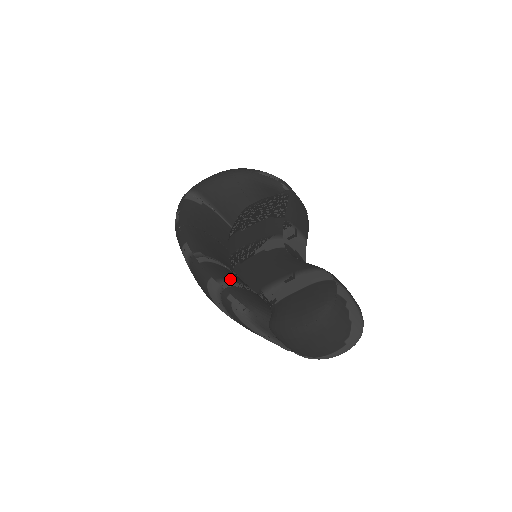
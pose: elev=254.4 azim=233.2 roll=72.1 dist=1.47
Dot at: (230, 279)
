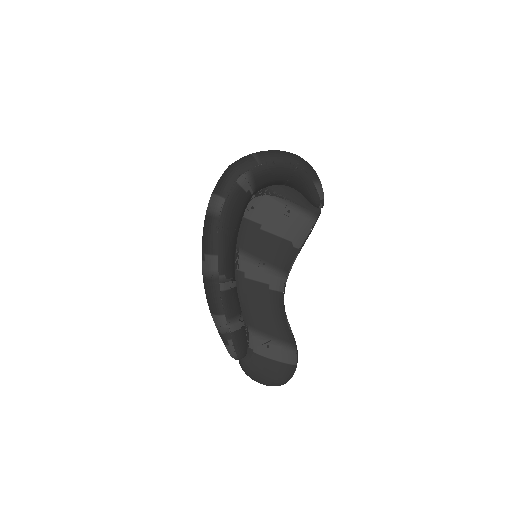
Dot at: (236, 317)
